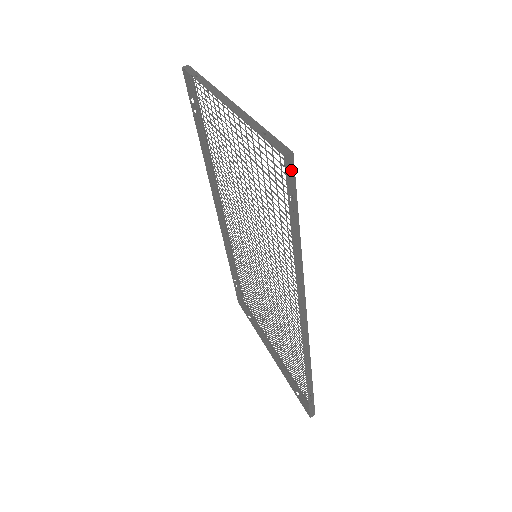
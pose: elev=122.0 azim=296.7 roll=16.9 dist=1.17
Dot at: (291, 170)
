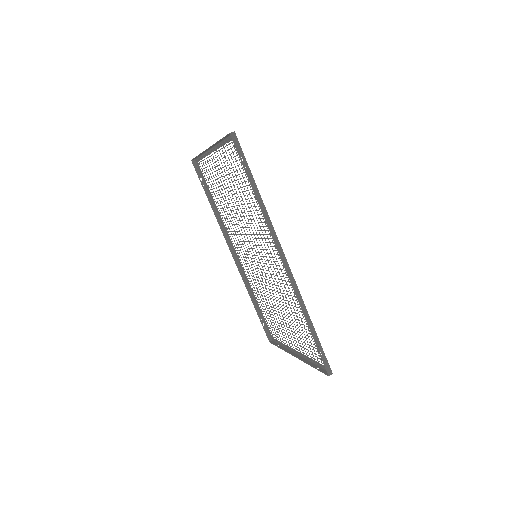
Dot at: (236, 142)
